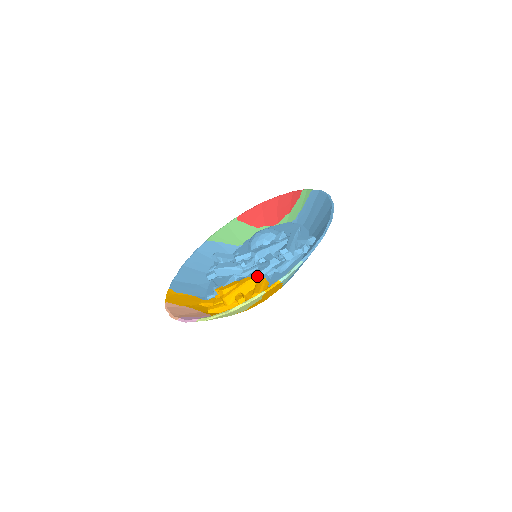
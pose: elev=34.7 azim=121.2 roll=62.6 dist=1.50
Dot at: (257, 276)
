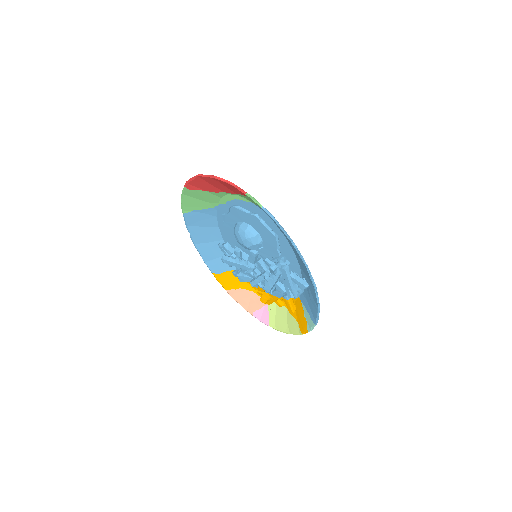
Dot at: occluded
